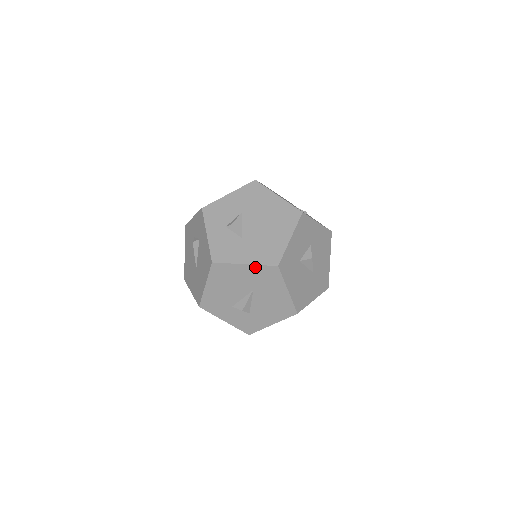
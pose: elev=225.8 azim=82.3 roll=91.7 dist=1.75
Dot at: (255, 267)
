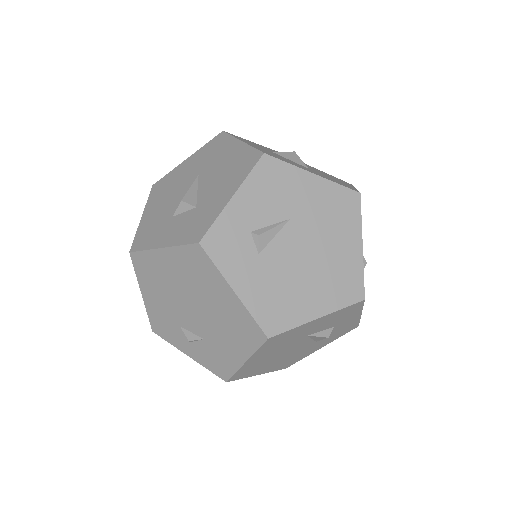
Dot at: (198, 152)
